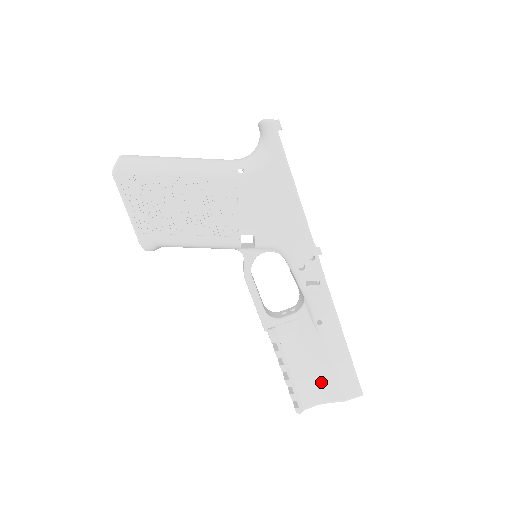
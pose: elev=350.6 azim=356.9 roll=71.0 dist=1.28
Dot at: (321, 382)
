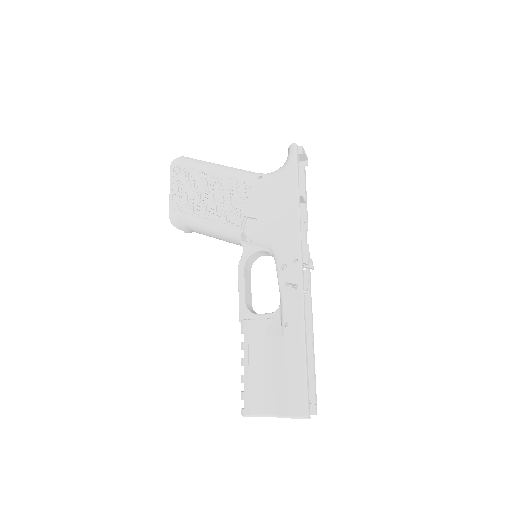
Dot at: (273, 390)
